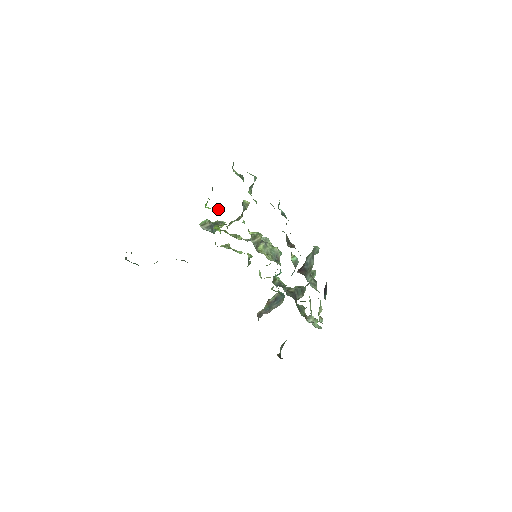
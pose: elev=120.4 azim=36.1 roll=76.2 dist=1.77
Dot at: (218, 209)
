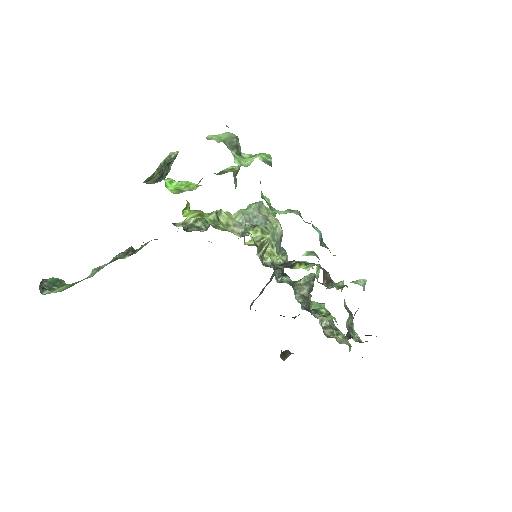
Dot at: (189, 187)
